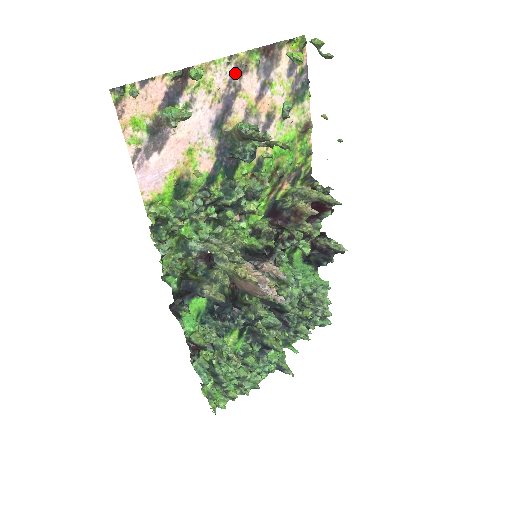
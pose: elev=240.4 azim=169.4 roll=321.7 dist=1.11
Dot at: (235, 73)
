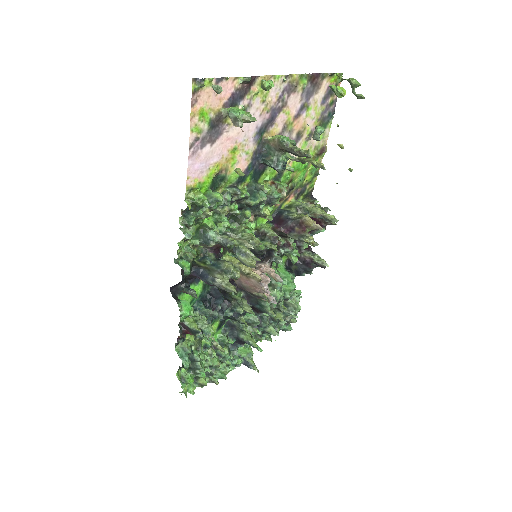
Dot at: (286, 91)
